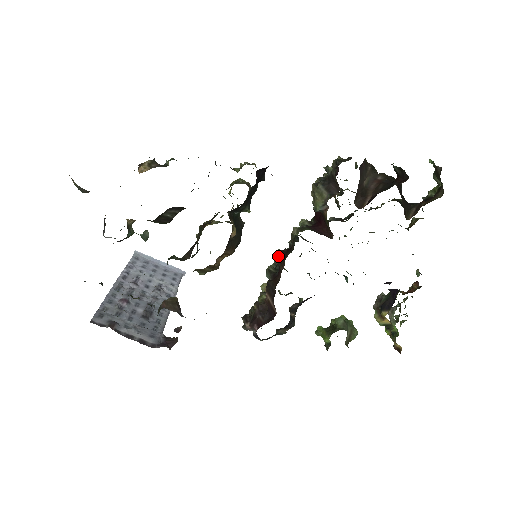
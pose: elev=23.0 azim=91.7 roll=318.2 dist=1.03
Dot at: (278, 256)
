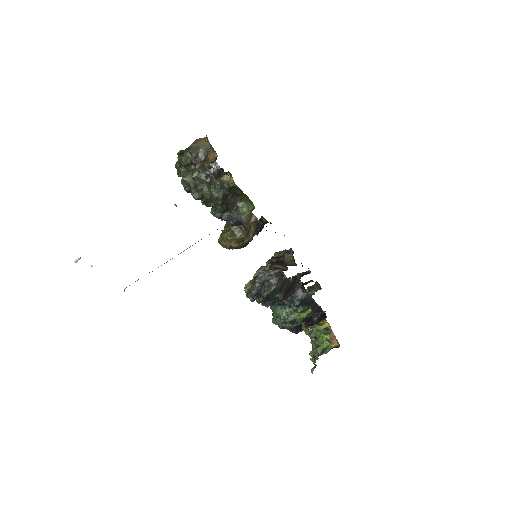
Dot at: (274, 257)
